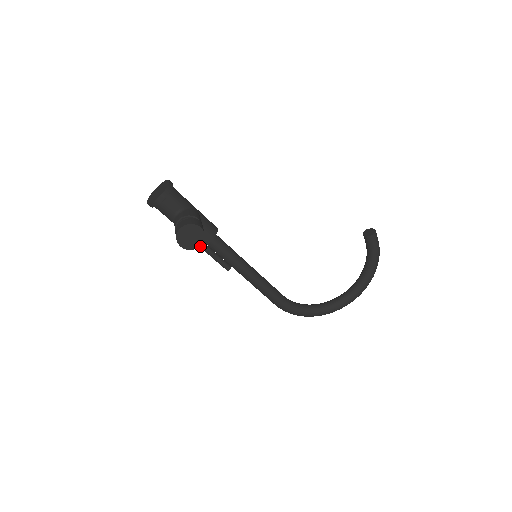
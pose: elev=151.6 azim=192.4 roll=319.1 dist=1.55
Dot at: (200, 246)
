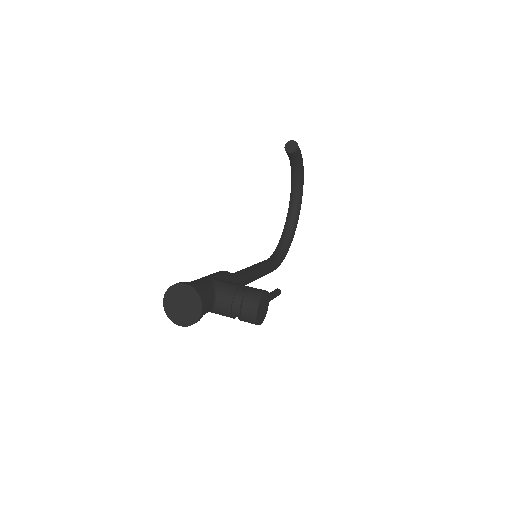
Dot at: occluded
